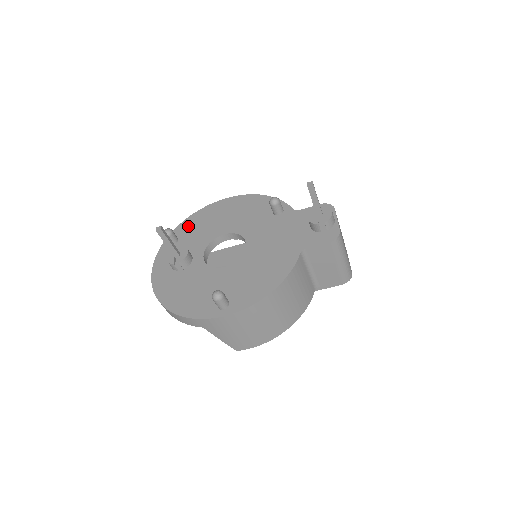
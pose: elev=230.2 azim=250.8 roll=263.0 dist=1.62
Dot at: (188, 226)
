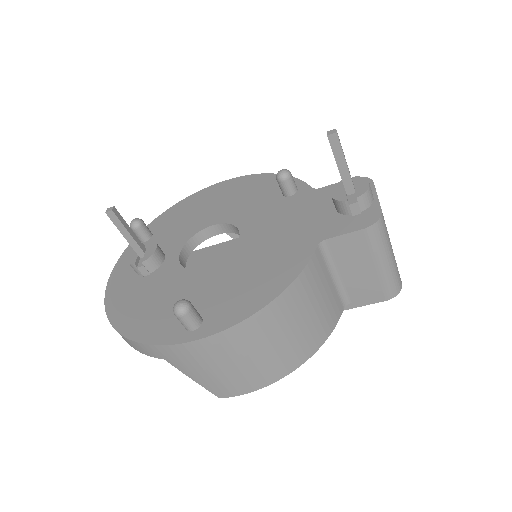
Dot at: (168, 218)
